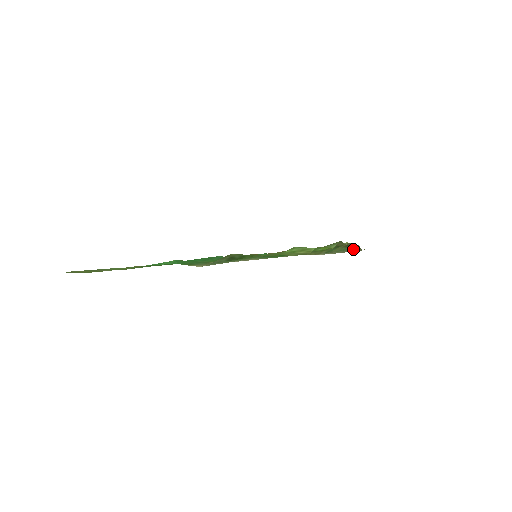
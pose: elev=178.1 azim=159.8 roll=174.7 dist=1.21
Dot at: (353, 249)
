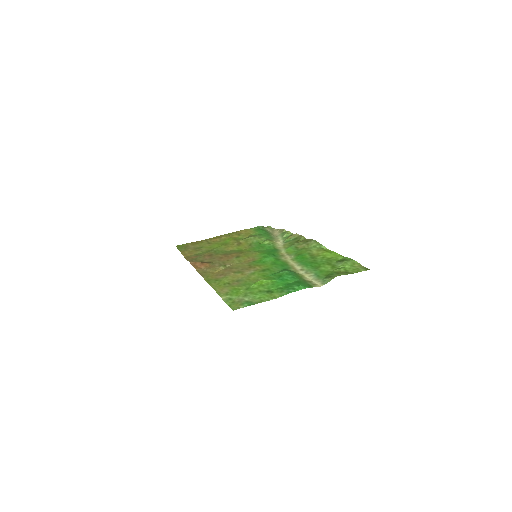
Dot at: (280, 232)
